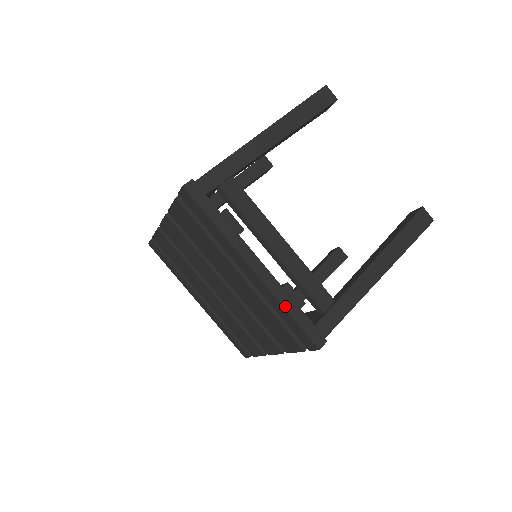
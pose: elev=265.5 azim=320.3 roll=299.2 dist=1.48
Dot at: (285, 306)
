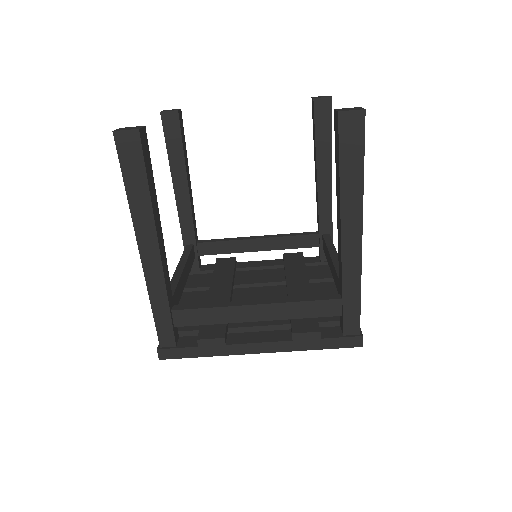
Dot at: (308, 349)
